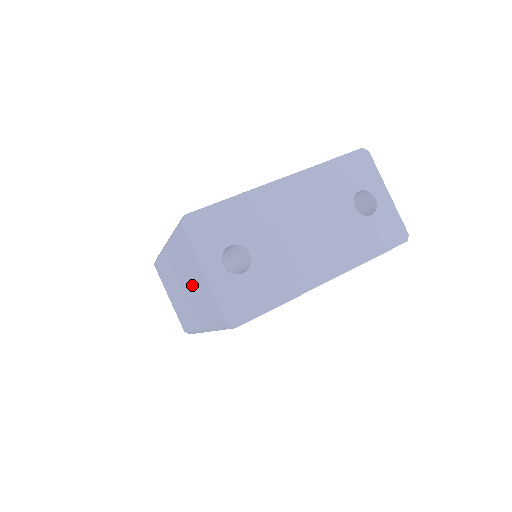
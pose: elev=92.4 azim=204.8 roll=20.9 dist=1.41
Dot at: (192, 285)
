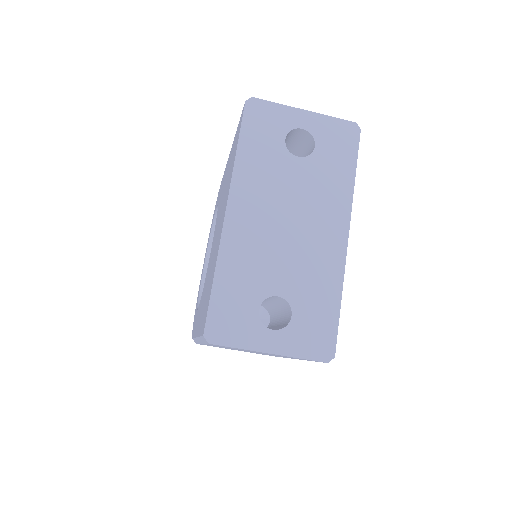
Dot at: occluded
